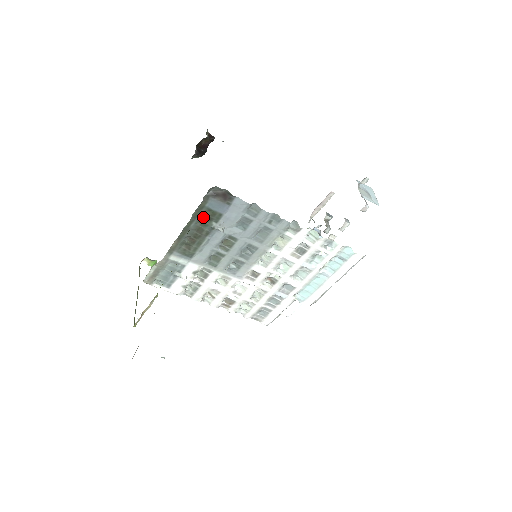
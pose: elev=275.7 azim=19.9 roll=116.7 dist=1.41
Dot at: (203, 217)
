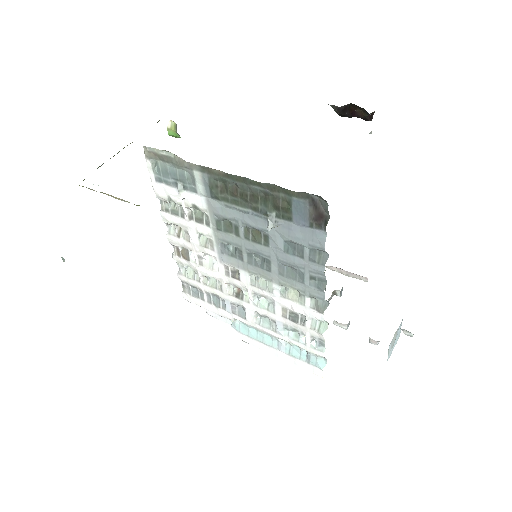
Dot at: (275, 198)
